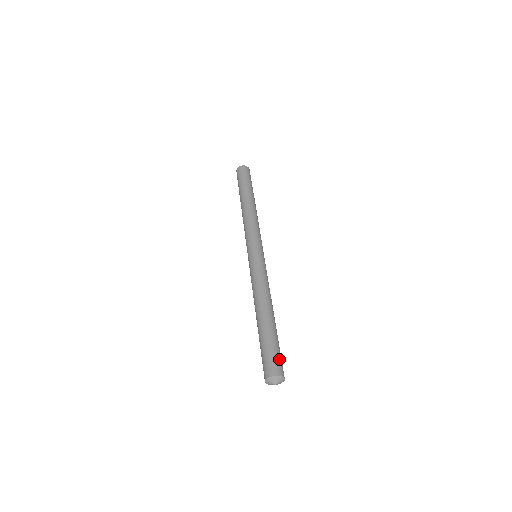
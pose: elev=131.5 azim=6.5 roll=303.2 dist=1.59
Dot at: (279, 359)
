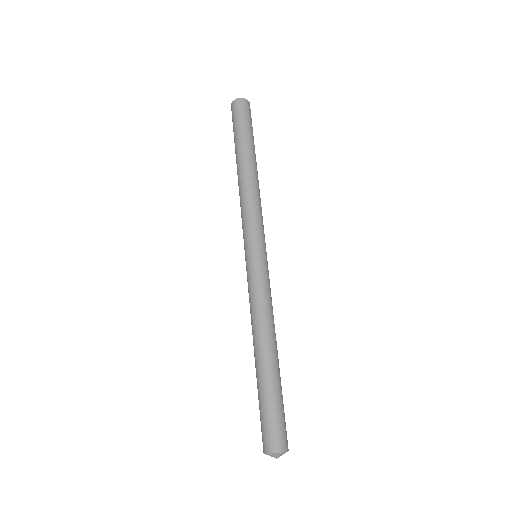
Dot at: (273, 427)
